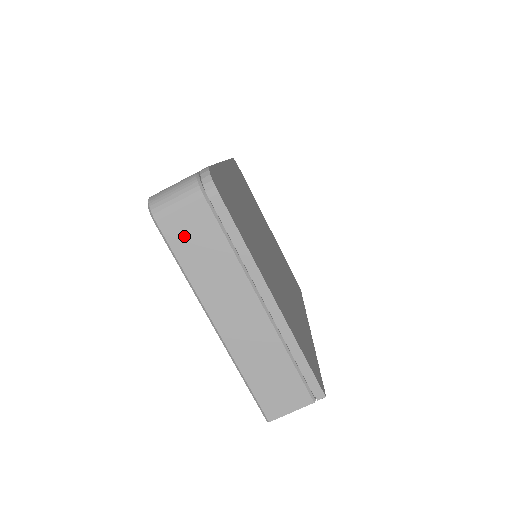
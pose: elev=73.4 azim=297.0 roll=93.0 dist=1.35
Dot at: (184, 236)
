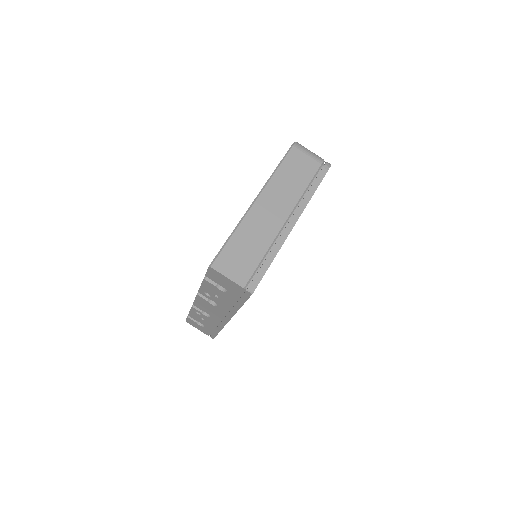
Dot at: (295, 163)
